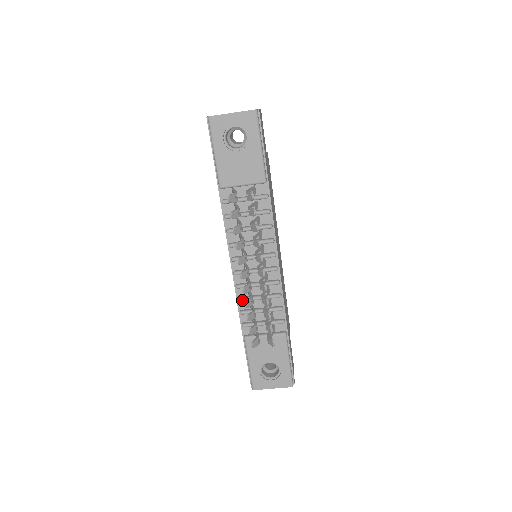
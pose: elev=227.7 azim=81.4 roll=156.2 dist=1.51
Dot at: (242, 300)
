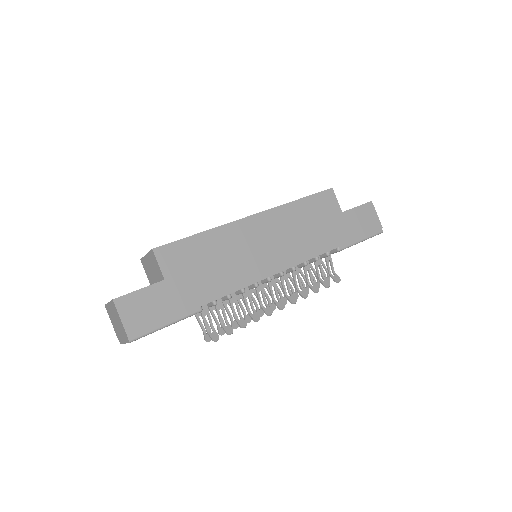
Dot at: occluded
